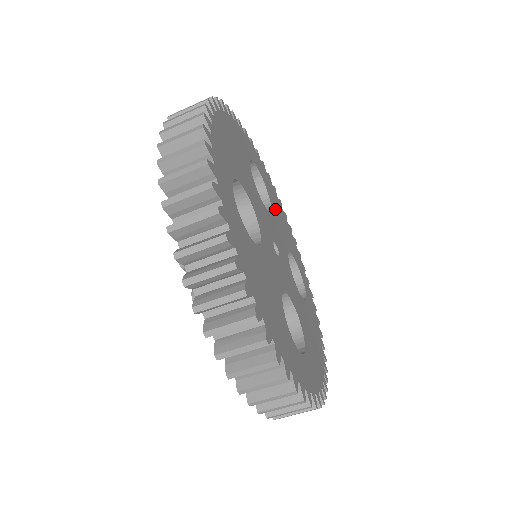
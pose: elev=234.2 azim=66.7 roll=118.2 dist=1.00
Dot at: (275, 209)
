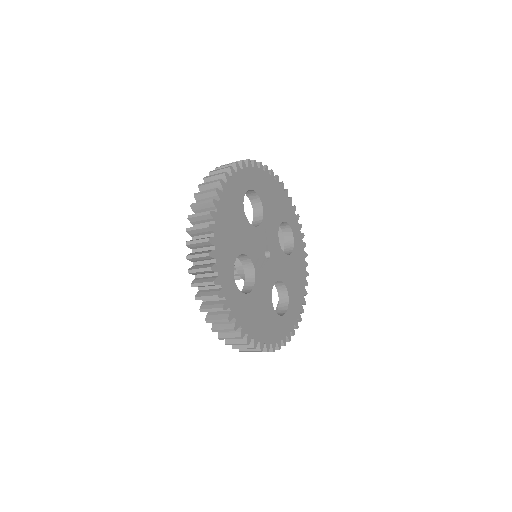
Dot at: (267, 202)
